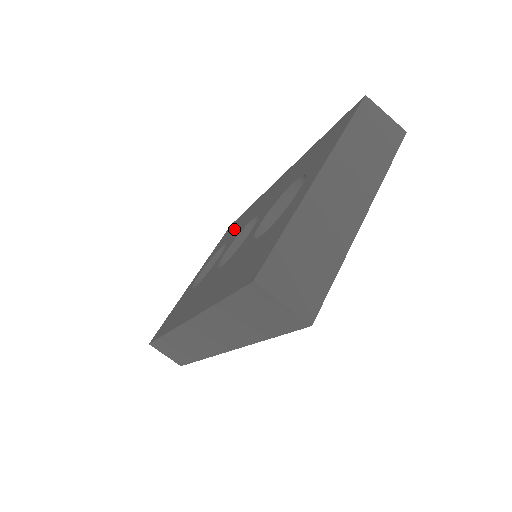
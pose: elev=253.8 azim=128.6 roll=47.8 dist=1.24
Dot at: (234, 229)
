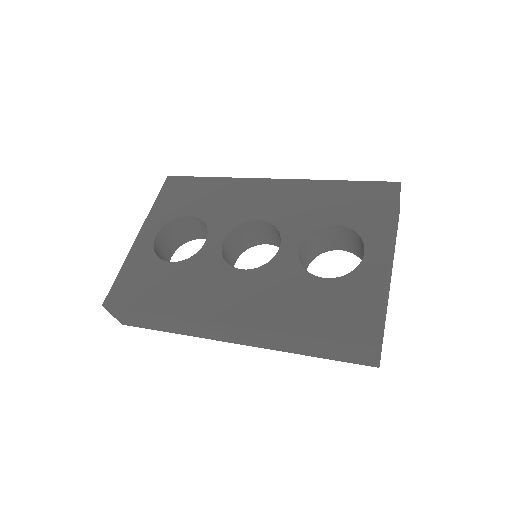
Dot at: (201, 201)
